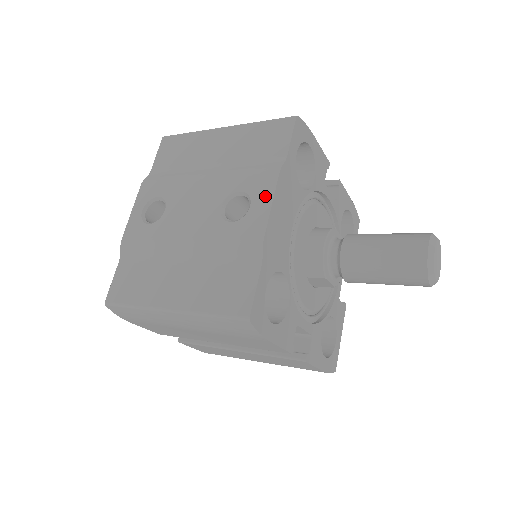
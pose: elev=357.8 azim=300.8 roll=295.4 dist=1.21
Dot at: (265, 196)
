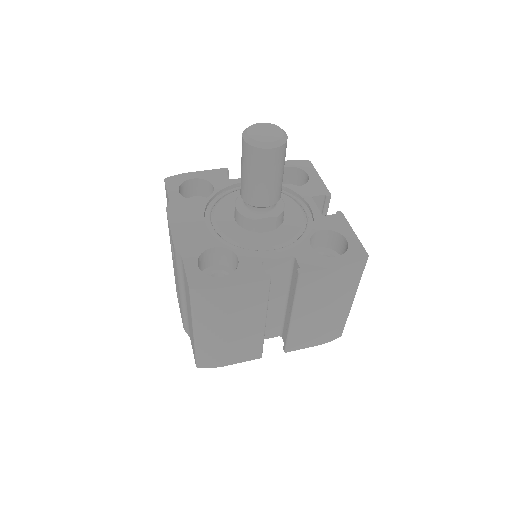
Dot at: (169, 228)
